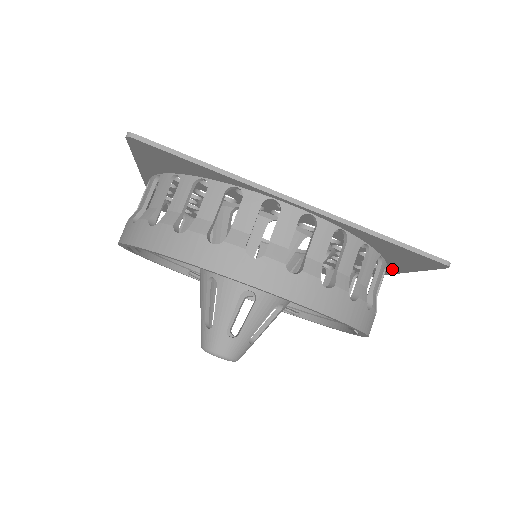
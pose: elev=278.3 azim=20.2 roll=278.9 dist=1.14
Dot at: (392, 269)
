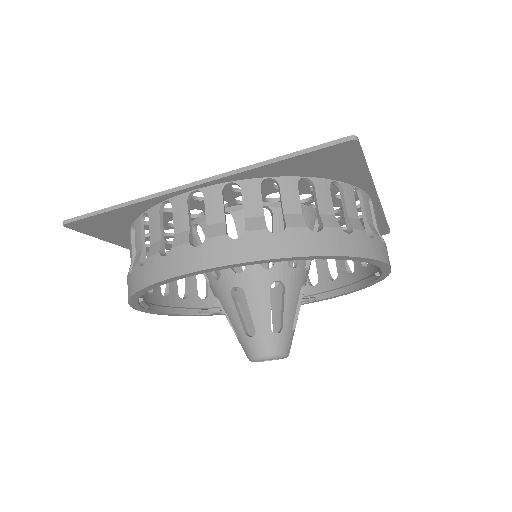
Dot at: occluded
